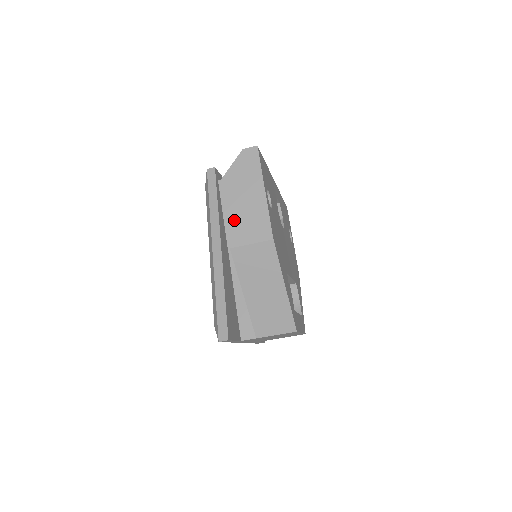
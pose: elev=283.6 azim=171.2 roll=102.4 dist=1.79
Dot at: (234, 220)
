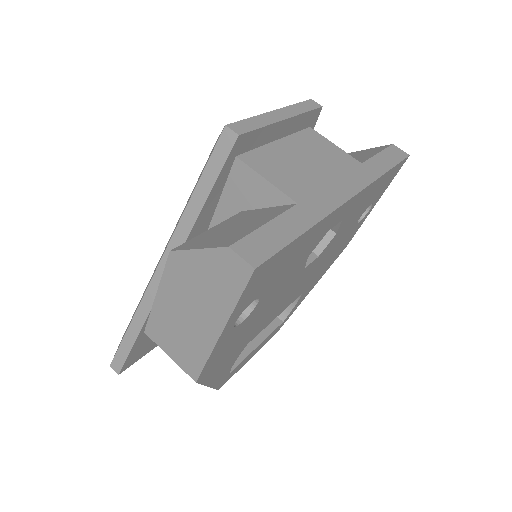
Dot at: (163, 315)
